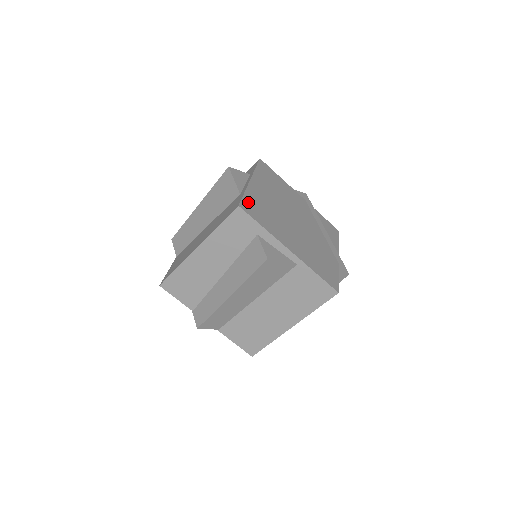
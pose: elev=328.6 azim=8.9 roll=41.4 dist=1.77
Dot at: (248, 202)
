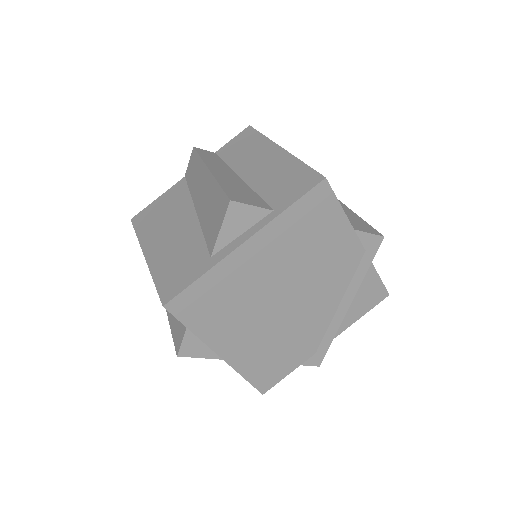
Dot at: (194, 294)
